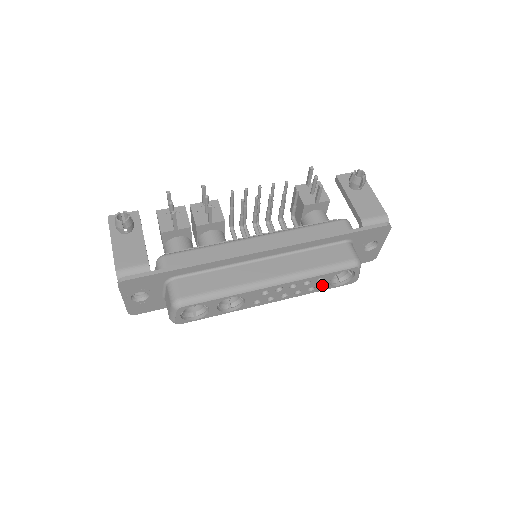
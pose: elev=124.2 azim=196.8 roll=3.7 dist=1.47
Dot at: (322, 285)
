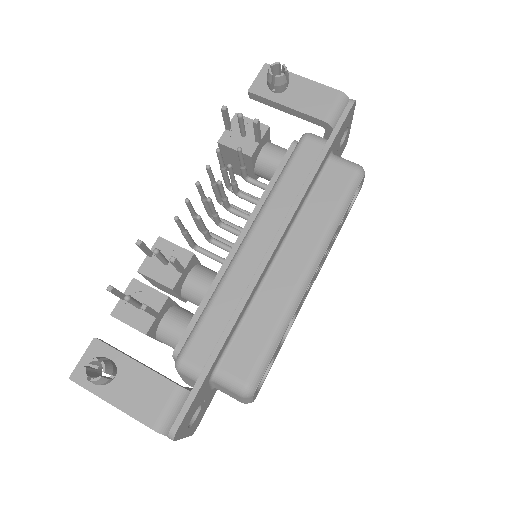
Dot at: (342, 222)
